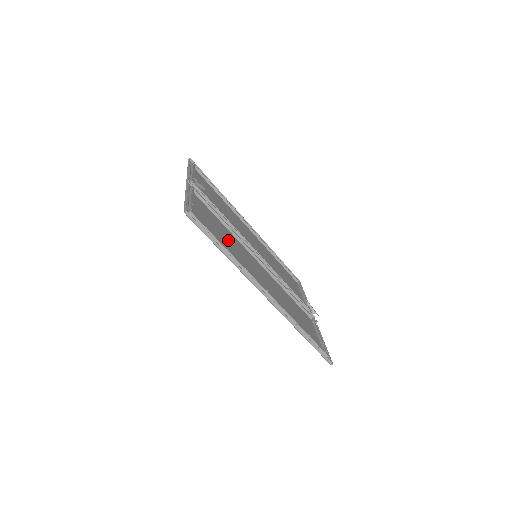
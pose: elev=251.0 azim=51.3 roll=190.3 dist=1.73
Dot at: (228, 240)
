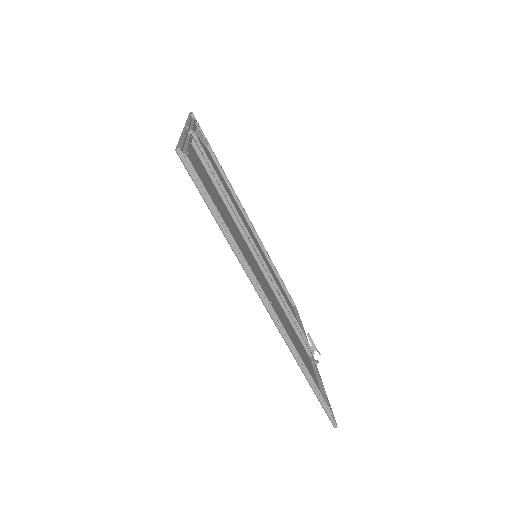
Dot at: (227, 220)
